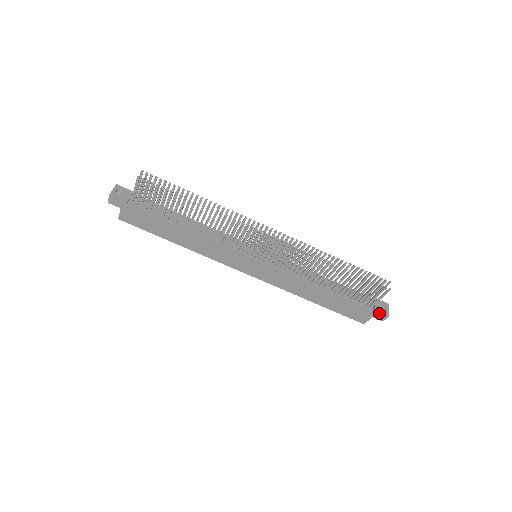
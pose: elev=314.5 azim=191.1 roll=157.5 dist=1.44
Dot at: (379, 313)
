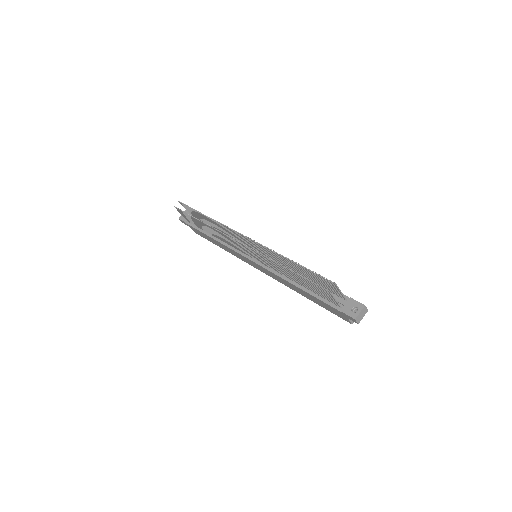
Dot at: (346, 315)
